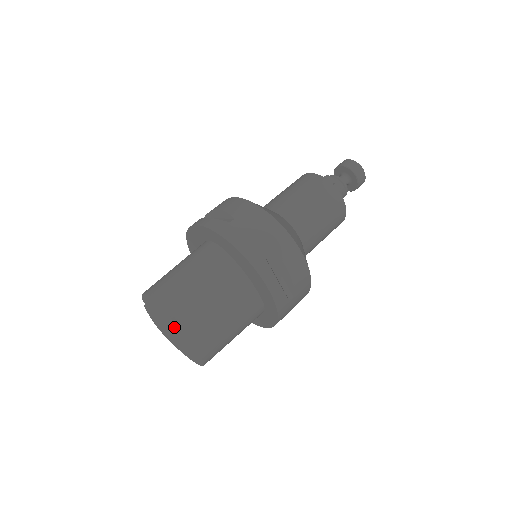
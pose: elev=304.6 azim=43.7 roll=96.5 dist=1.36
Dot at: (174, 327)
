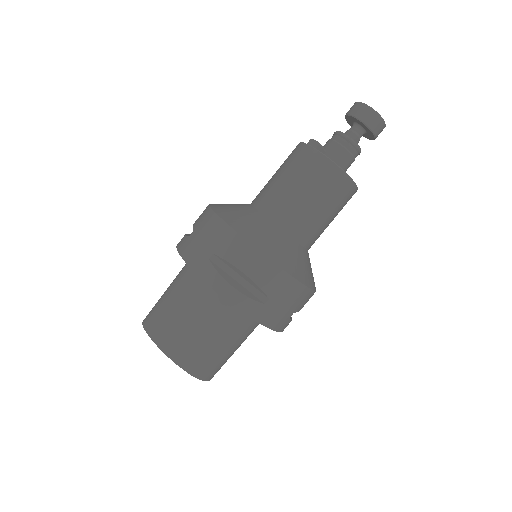
Dot at: occluded
